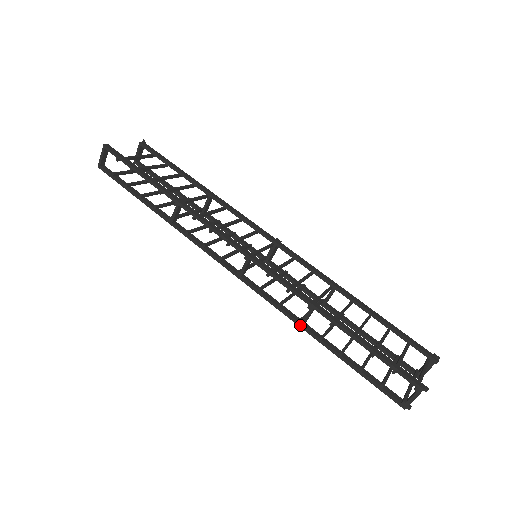
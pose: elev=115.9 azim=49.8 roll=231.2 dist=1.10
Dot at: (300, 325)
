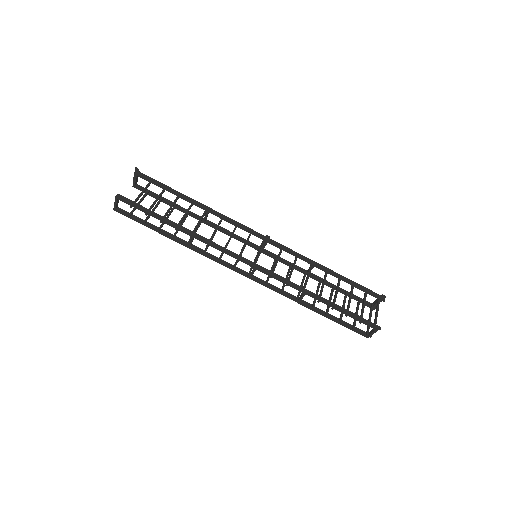
Dot at: (297, 302)
